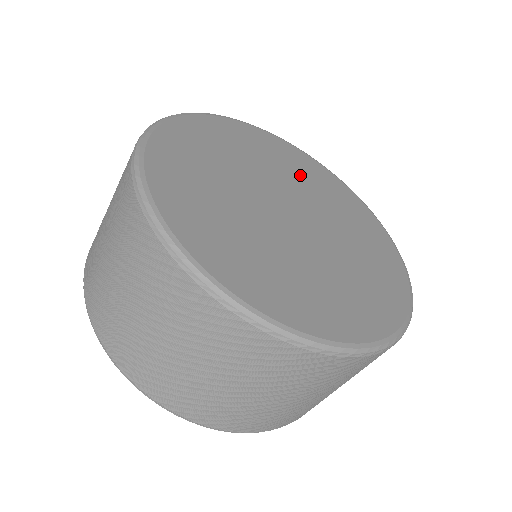
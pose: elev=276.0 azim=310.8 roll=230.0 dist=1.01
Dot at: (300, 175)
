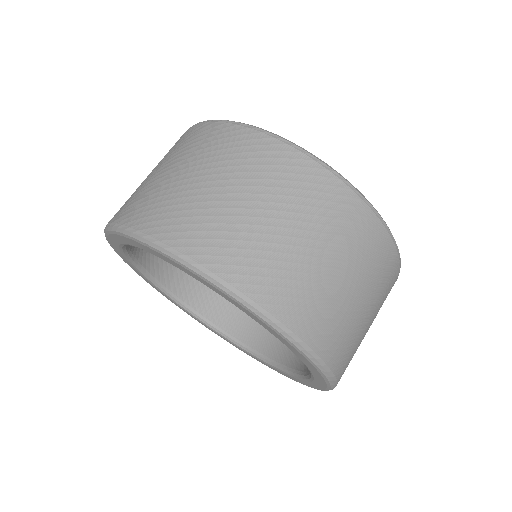
Dot at: occluded
